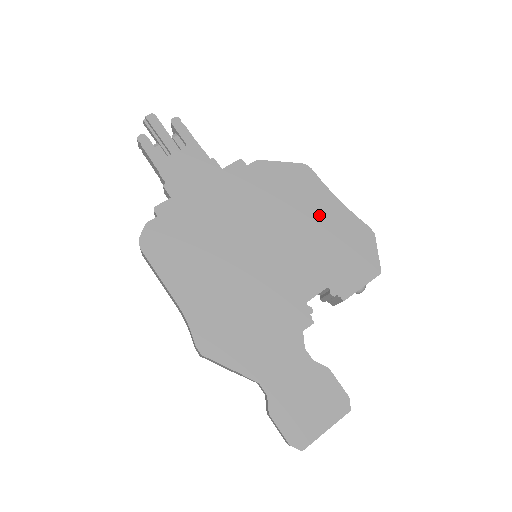
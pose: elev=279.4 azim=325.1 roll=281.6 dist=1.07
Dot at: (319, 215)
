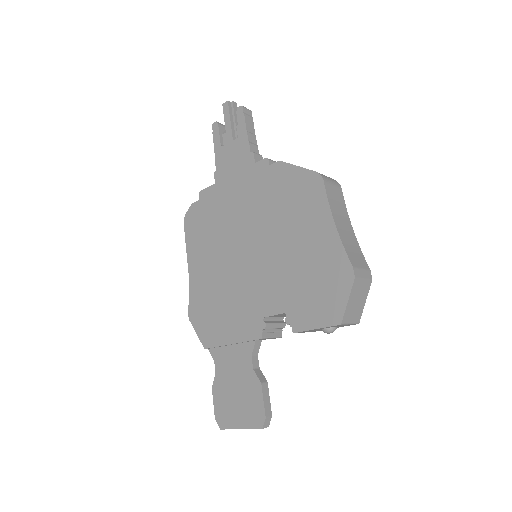
Dot at: (308, 236)
